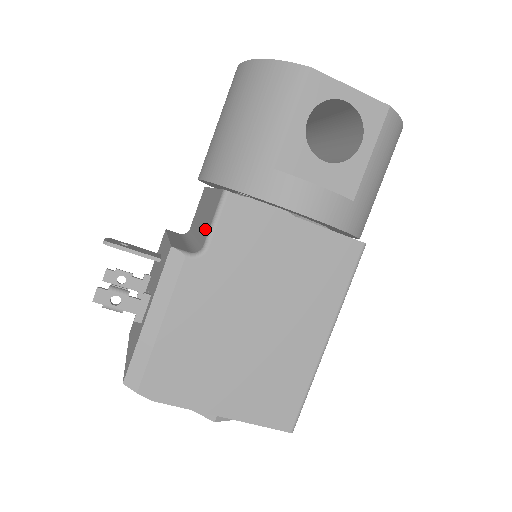
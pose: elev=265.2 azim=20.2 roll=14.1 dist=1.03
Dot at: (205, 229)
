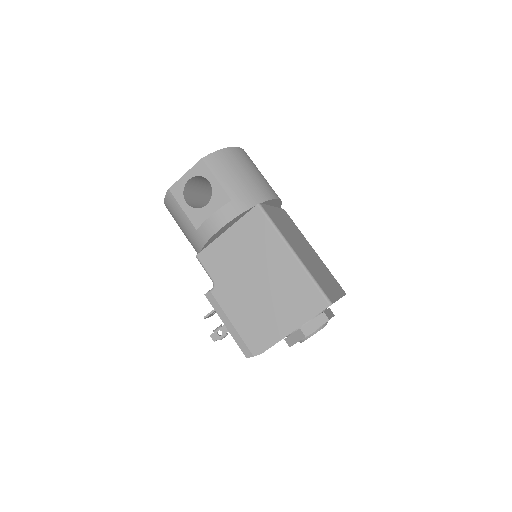
Dot at: occluded
